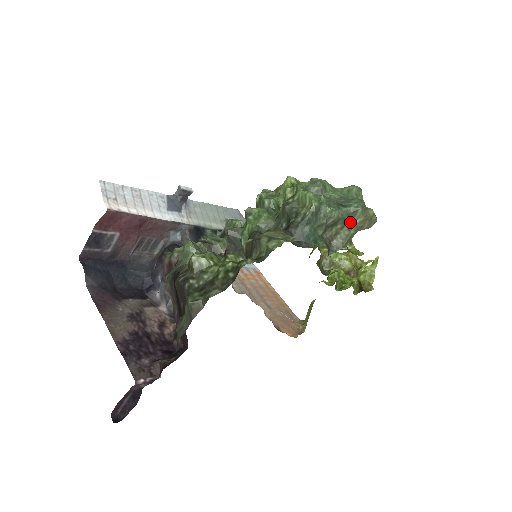
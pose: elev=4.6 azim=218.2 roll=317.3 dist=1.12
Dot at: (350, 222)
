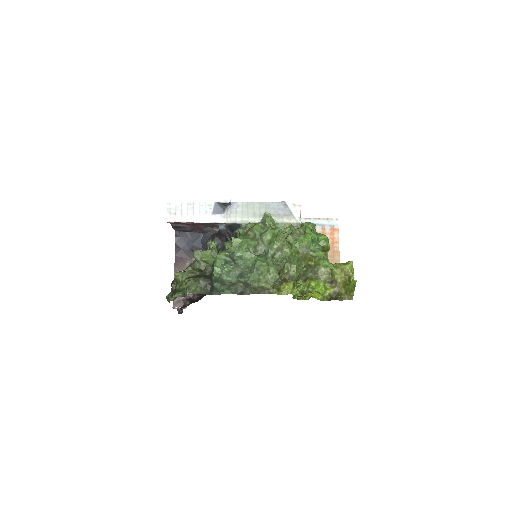
Dot at: occluded
